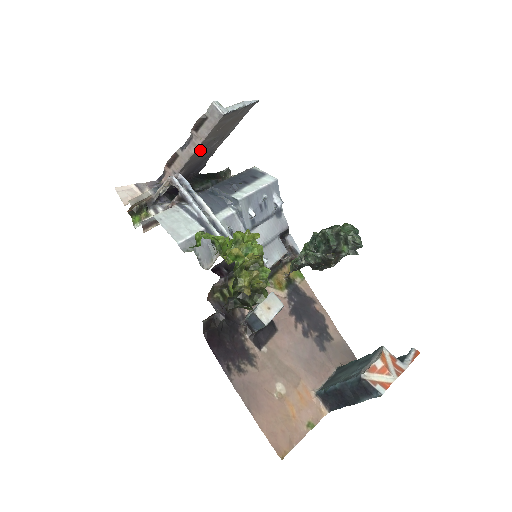
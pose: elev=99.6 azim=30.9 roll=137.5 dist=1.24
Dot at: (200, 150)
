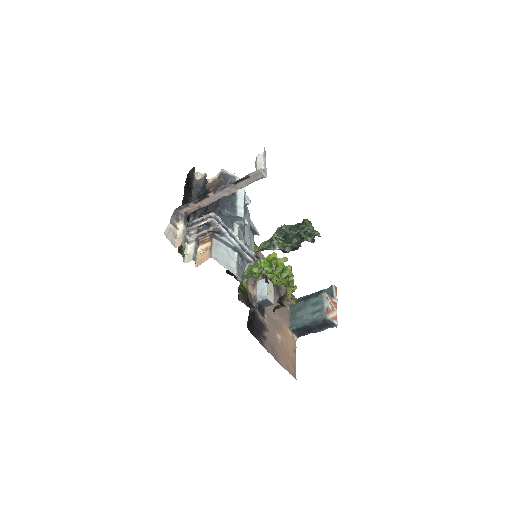
Dot at: occluded
